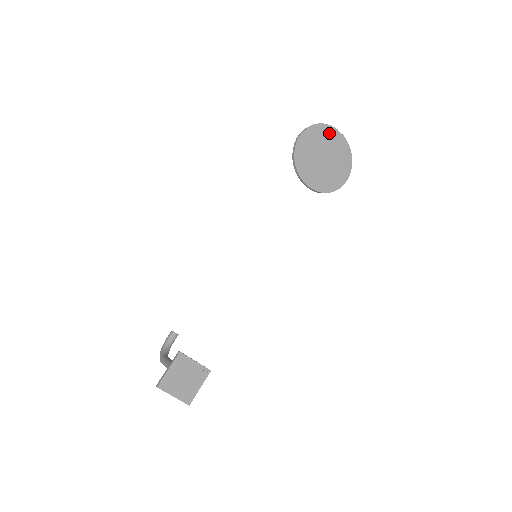
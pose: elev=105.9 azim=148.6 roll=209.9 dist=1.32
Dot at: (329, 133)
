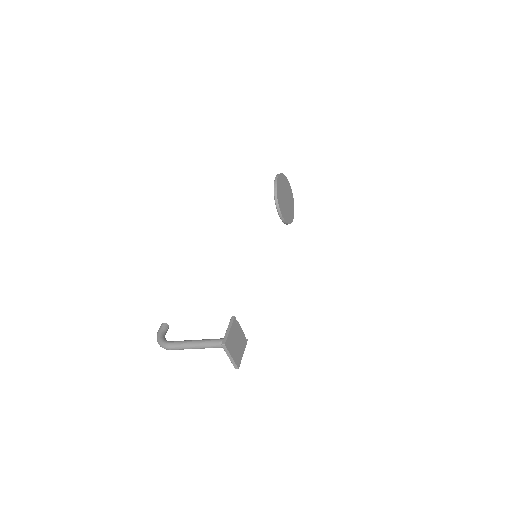
Dot at: (287, 183)
